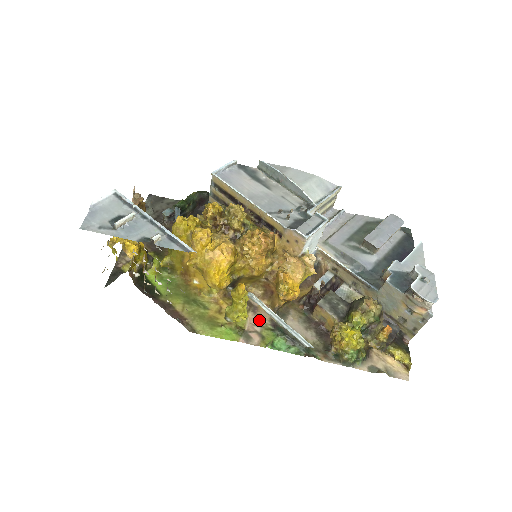
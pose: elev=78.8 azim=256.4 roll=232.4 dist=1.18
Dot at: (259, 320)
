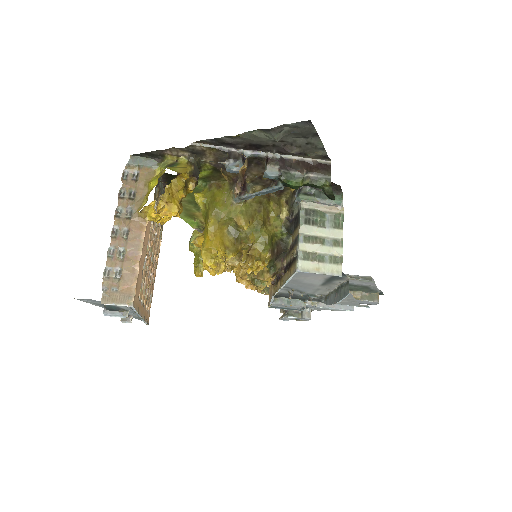
Dot at: occluded
